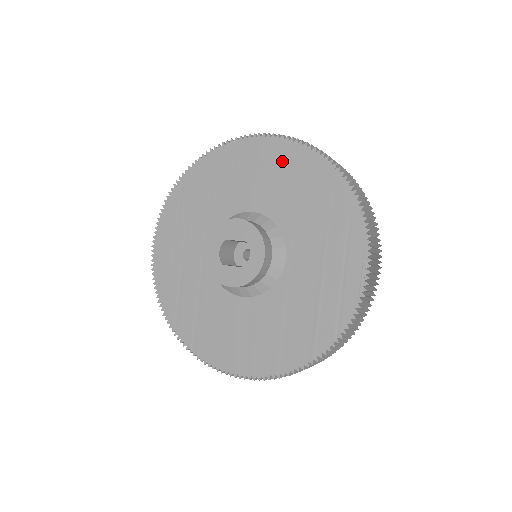
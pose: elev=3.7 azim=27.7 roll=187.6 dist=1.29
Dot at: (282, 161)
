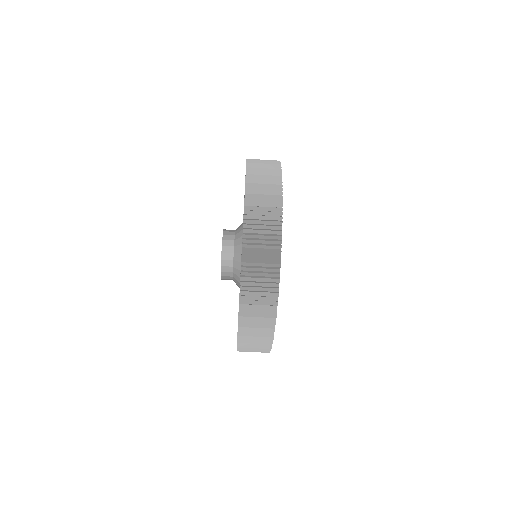
Dot at: occluded
